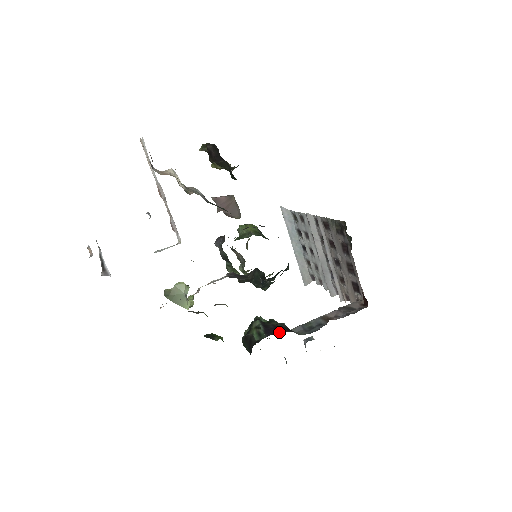
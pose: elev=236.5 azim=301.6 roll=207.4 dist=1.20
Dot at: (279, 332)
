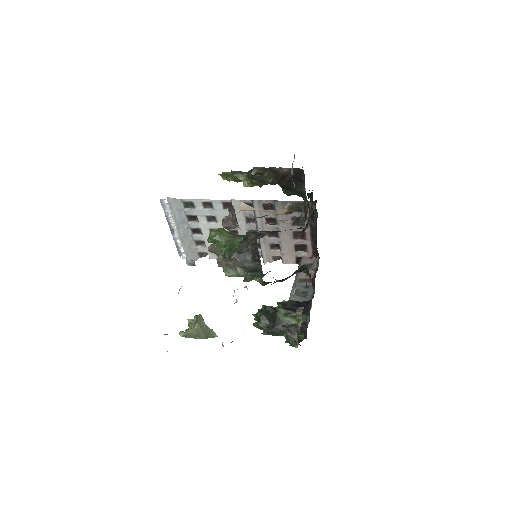
Dot at: (307, 307)
